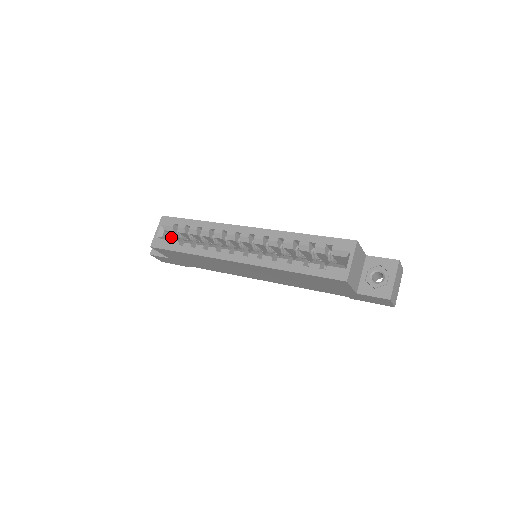
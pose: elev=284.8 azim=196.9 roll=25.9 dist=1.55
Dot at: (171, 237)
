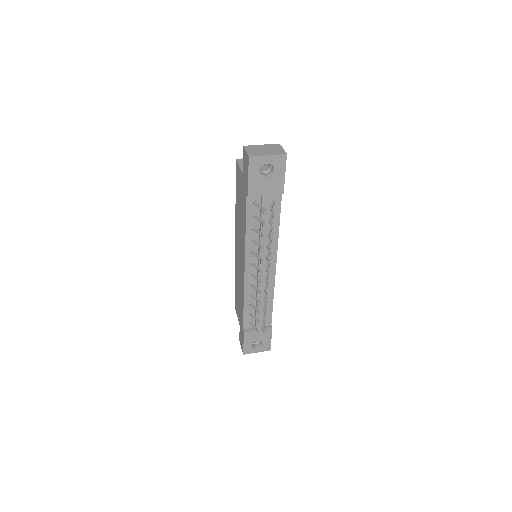
Dot at: occluded
